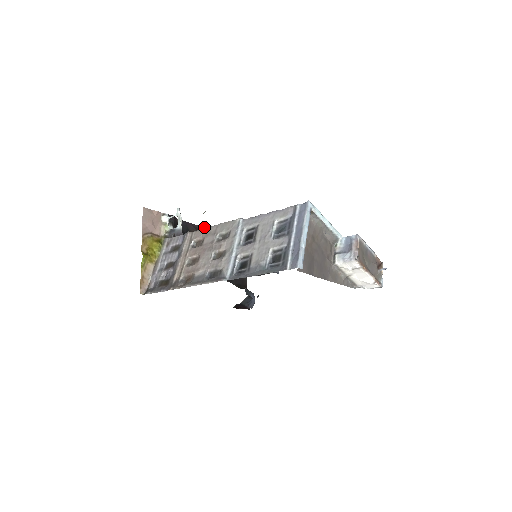
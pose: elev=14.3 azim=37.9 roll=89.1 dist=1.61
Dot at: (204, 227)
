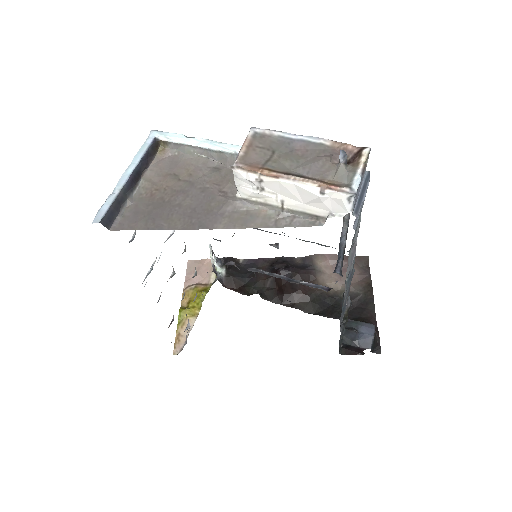
Dot at: occluded
